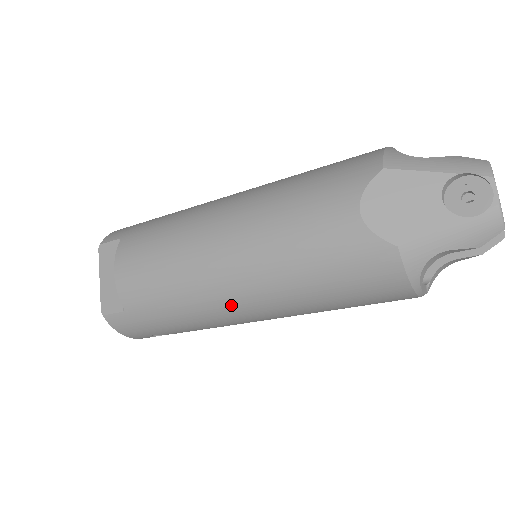
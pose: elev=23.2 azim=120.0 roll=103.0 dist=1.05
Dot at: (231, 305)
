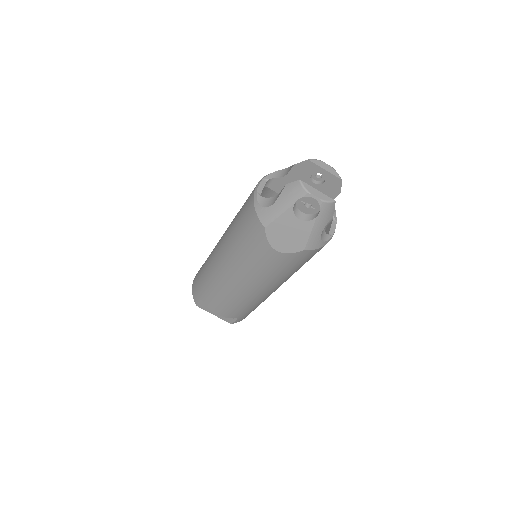
Dot at: occluded
